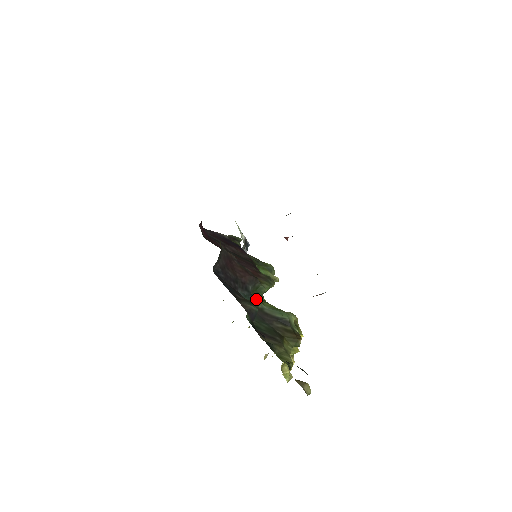
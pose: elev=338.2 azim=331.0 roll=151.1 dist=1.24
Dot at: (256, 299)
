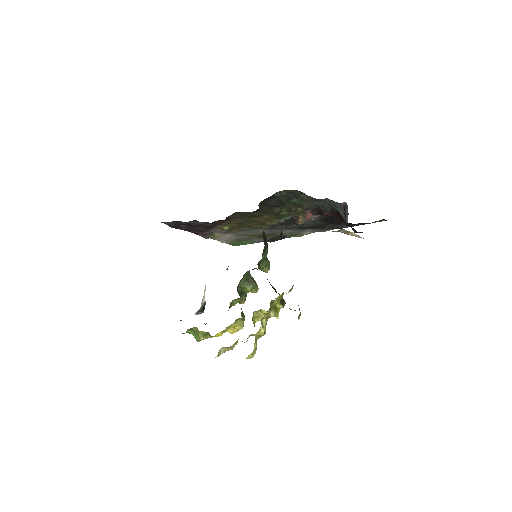
Dot at: (260, 262)
